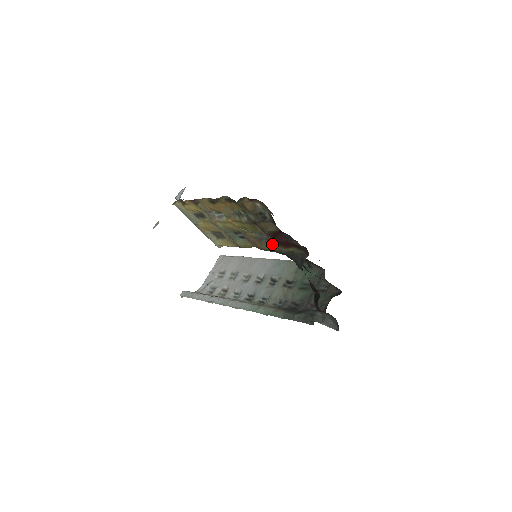
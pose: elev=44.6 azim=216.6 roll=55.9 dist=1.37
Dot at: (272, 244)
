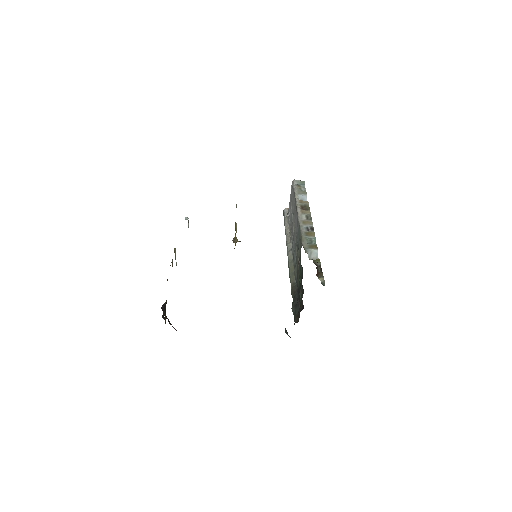
Dot at: occluded
